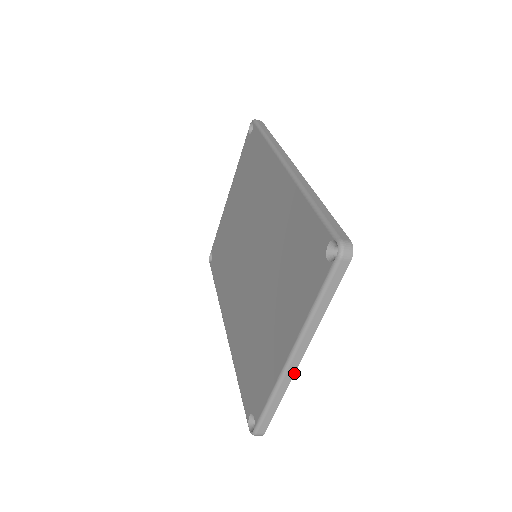
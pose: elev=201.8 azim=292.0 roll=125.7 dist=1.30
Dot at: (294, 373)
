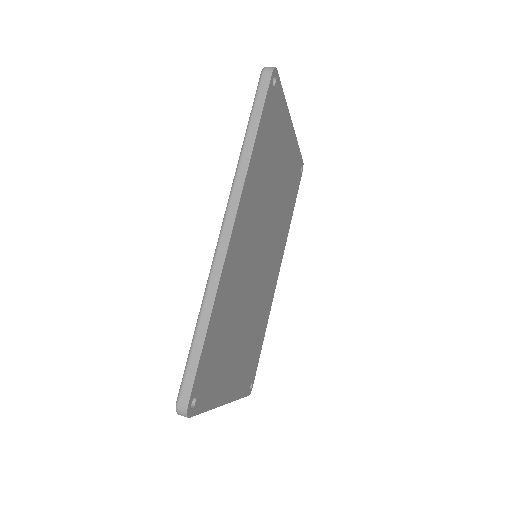
Dot at: (230, 402)
